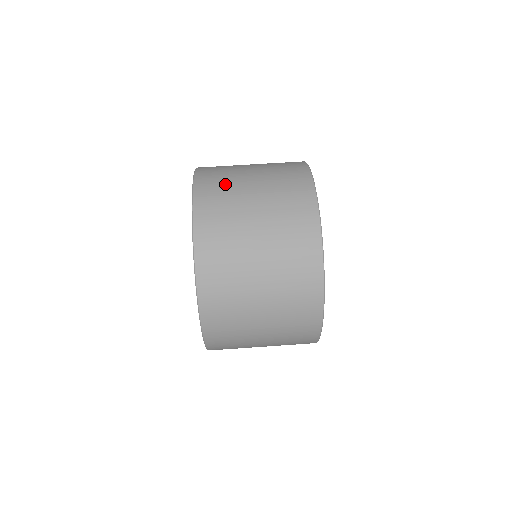
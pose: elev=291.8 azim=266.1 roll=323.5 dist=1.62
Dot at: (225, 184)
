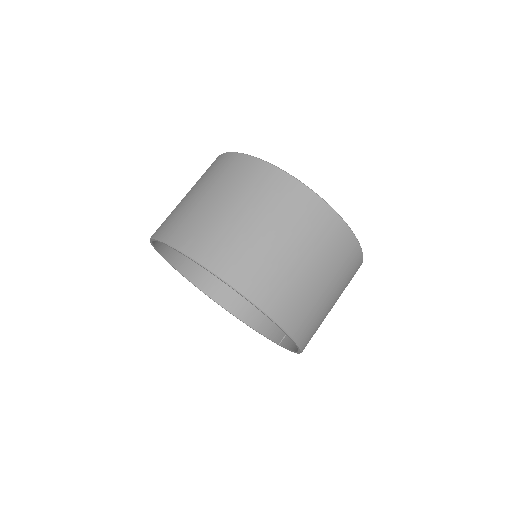
Dot at: (206, 228)
